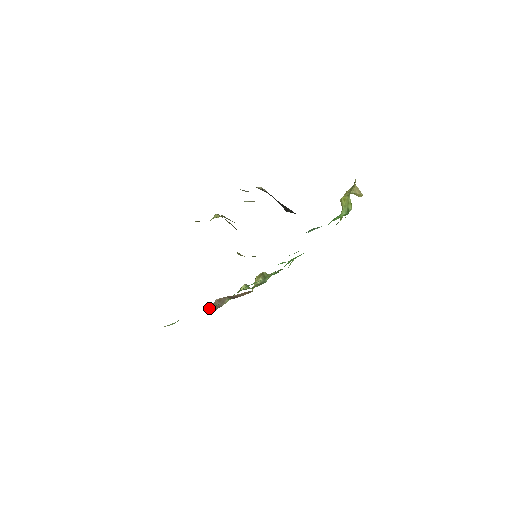
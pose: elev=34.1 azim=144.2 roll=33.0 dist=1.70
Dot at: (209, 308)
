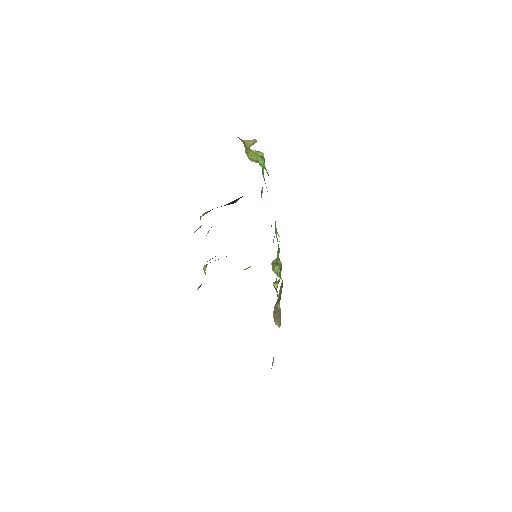
Dot at: occluded
